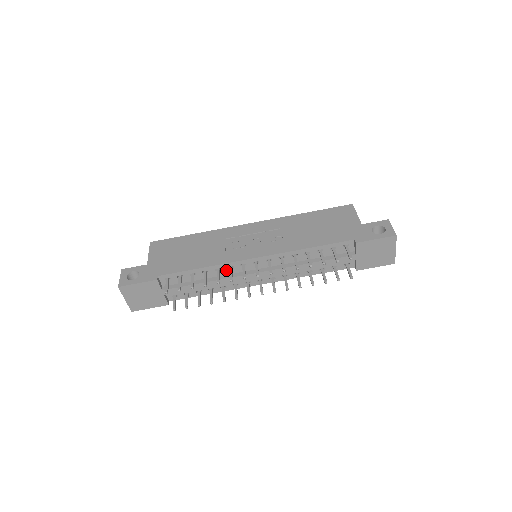
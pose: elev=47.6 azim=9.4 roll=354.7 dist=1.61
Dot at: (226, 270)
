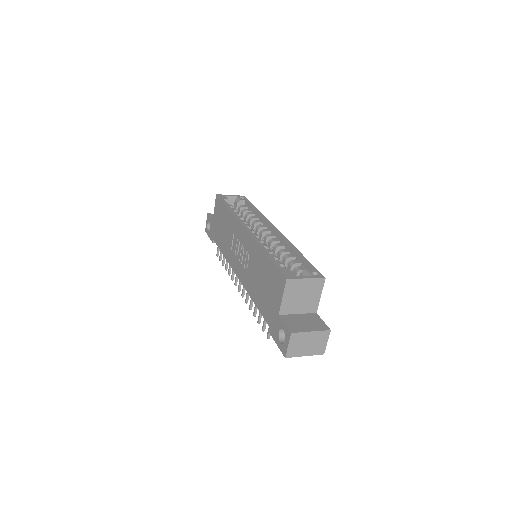
Dot at: occluded
